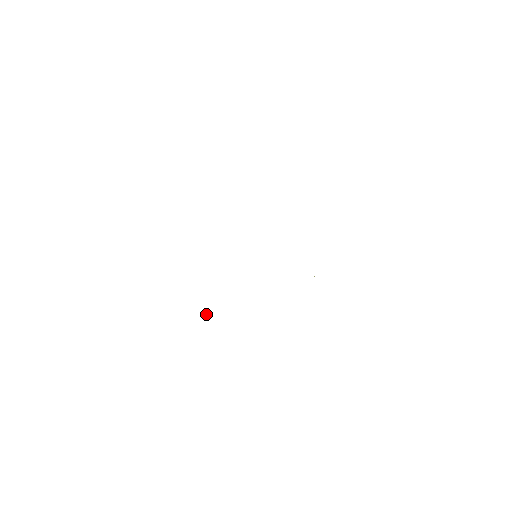
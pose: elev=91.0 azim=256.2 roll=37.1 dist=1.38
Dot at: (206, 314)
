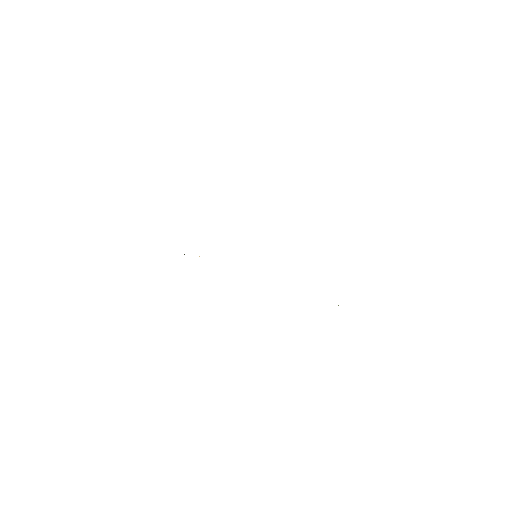
Dot at: occluded
